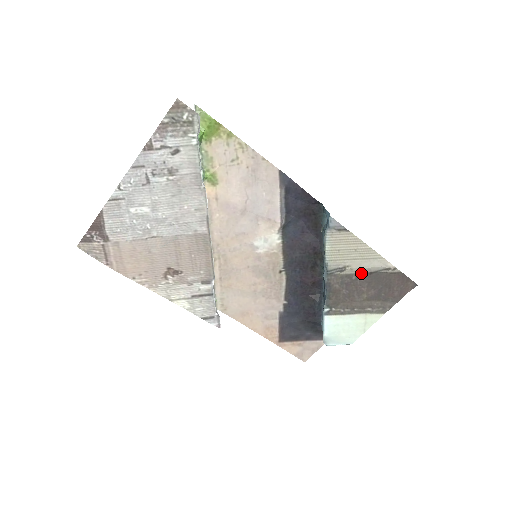
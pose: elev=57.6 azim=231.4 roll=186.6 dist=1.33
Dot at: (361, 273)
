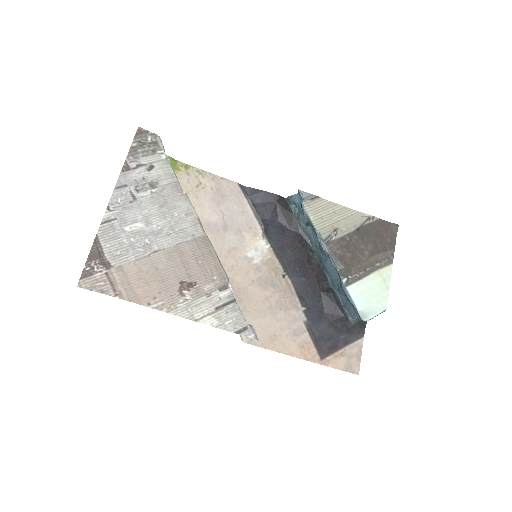
Dot at: (351, 232)
